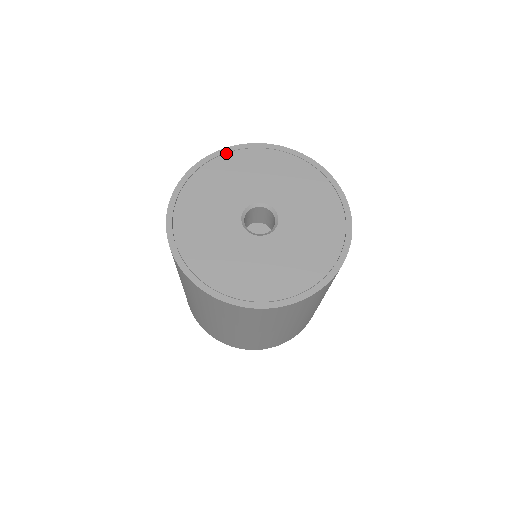
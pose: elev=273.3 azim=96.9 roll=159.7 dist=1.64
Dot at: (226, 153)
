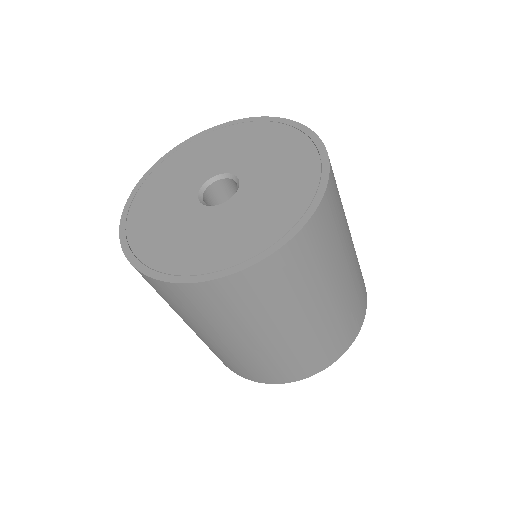
Dot at: (161, 162)
